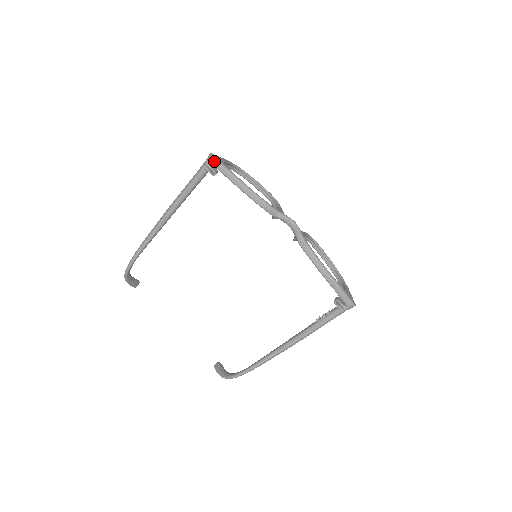
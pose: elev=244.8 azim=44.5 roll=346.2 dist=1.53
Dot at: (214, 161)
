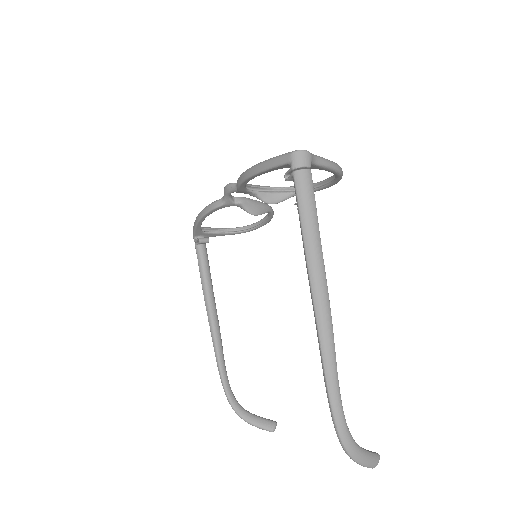
Dot at: occluded
